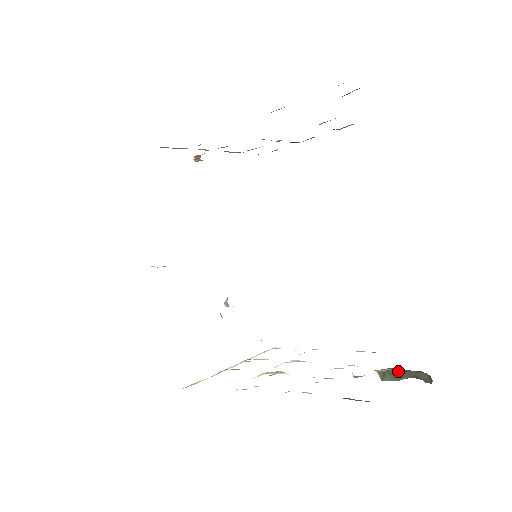
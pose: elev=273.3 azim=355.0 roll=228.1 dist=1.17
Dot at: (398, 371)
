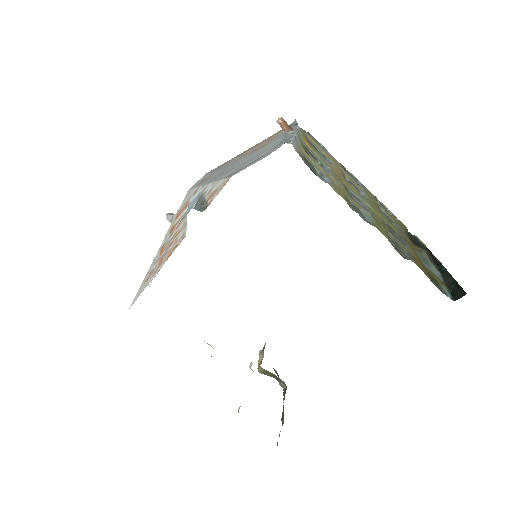
Dot at: (273, 375)
